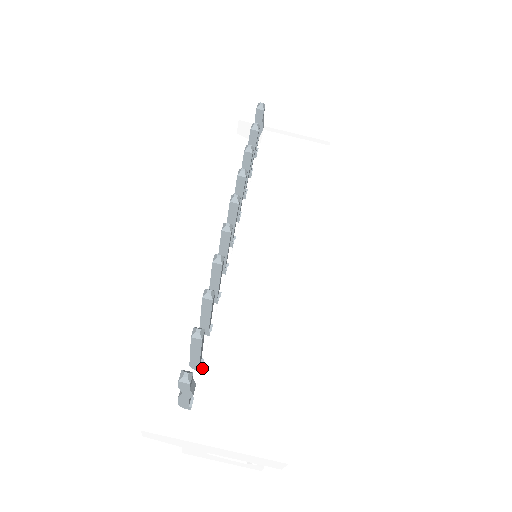
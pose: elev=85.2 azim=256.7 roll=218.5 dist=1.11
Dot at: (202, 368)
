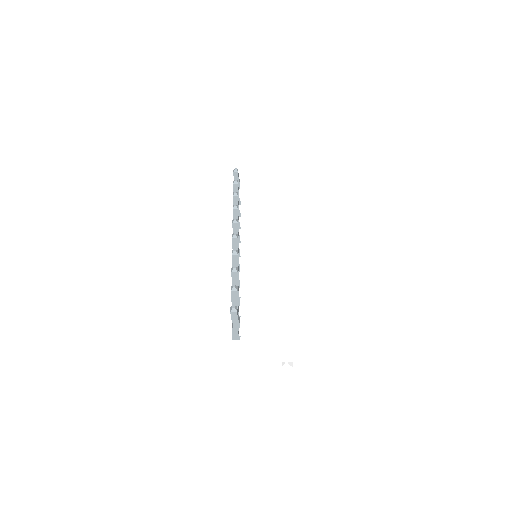
Dot at: (241, 316)
